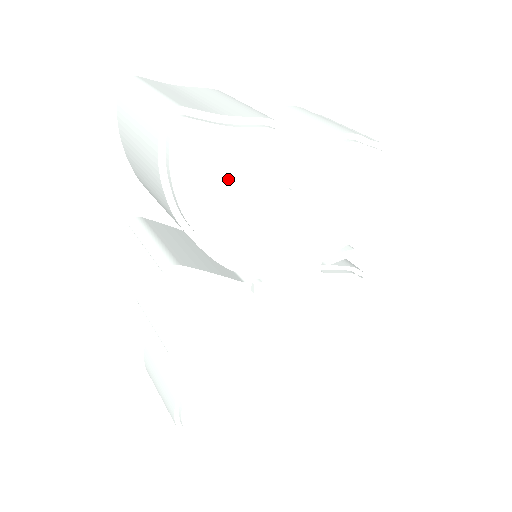
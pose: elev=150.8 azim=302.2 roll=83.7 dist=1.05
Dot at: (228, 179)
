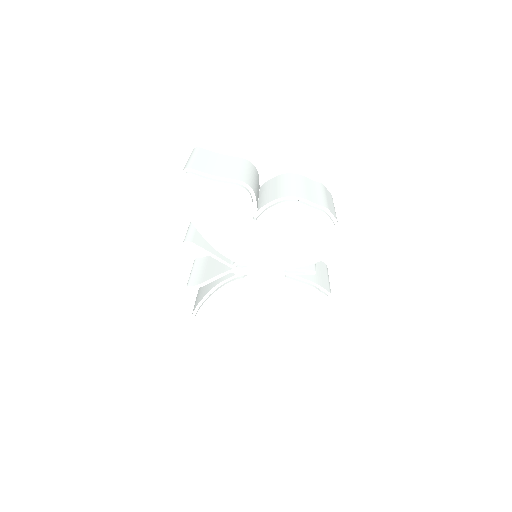
Dot at: (215, 205)
